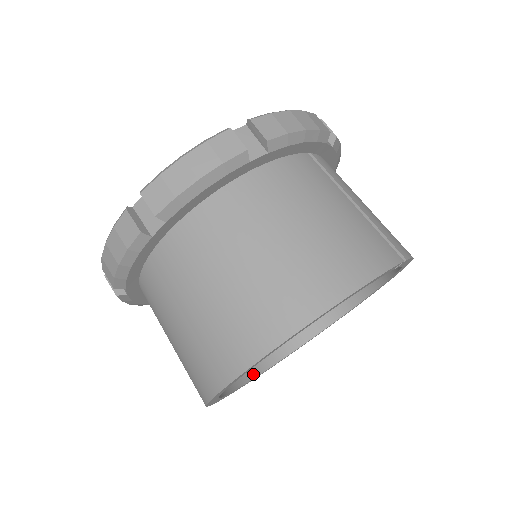
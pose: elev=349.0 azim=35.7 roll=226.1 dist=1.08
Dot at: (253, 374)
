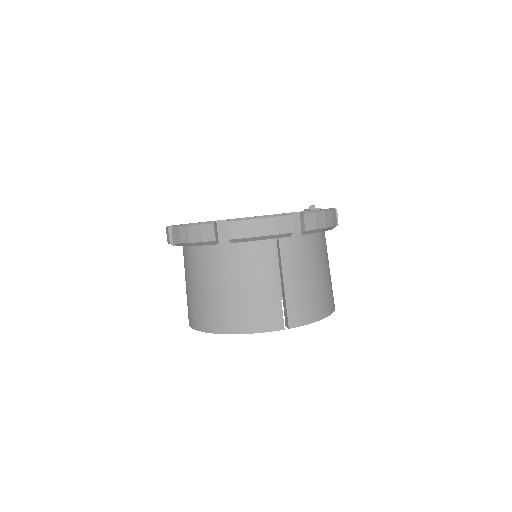
Dot at: occluded
